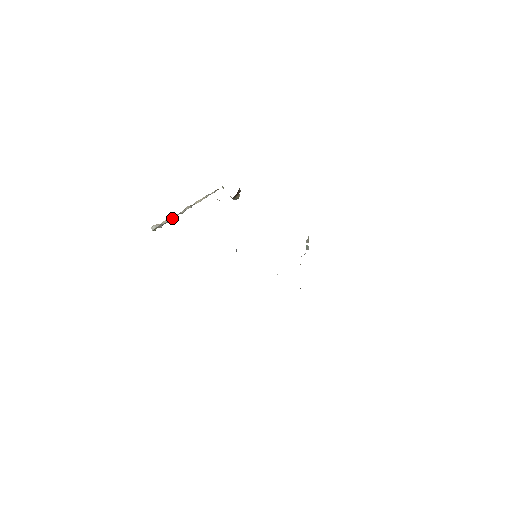
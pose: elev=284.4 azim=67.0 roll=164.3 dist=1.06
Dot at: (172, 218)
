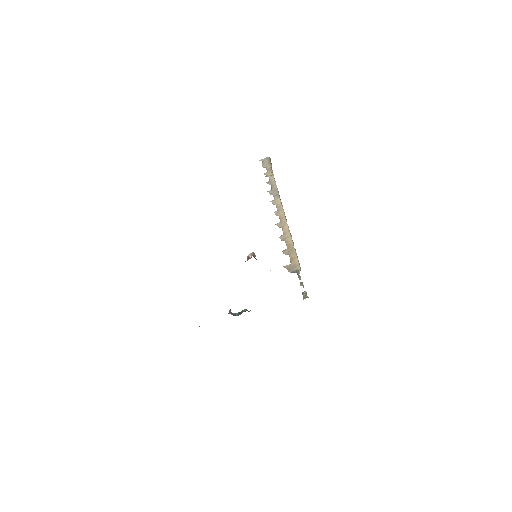
Dot at: occluded
